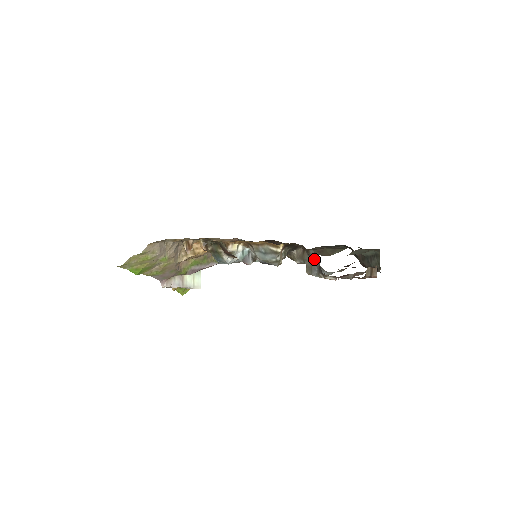
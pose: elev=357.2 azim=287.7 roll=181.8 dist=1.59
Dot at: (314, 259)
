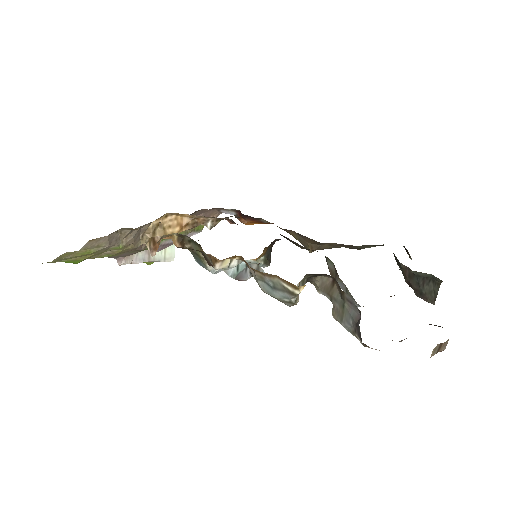
Dot at: (350, 307)
